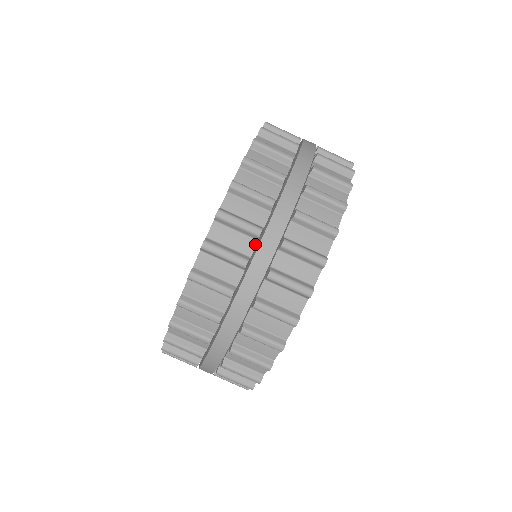
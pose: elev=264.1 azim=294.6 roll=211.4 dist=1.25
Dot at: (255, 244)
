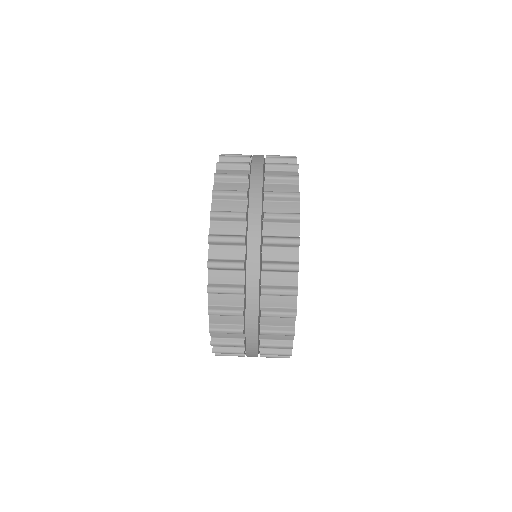
Dot at: (247, 185)
